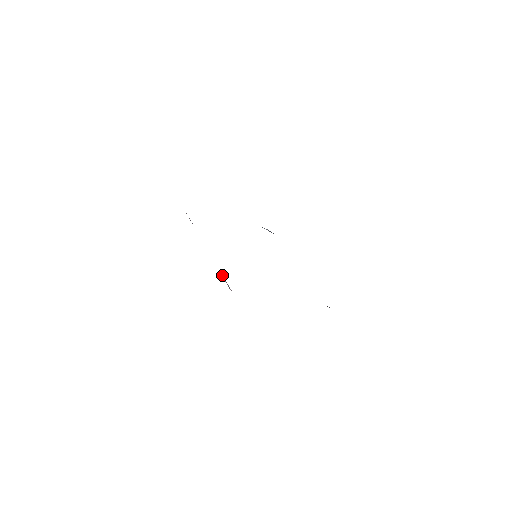
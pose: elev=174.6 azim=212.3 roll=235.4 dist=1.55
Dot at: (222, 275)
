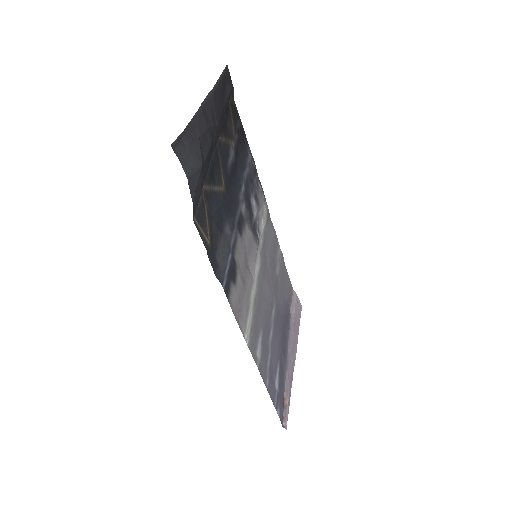
Dot at: (287, 396)
